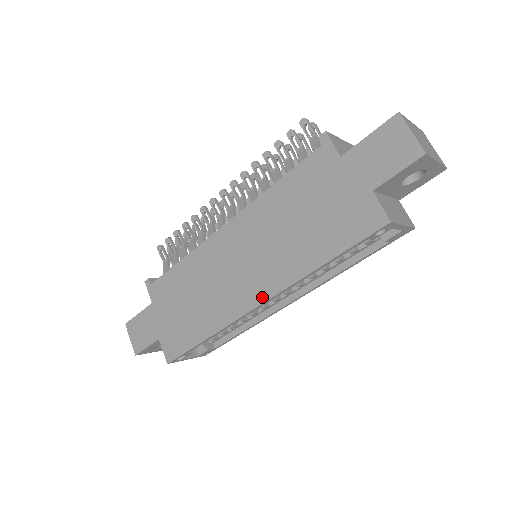
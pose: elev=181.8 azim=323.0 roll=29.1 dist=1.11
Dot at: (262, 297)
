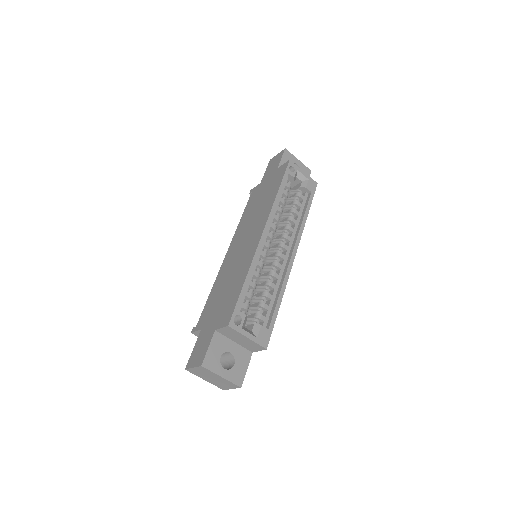
Dot at: (262, 229)
